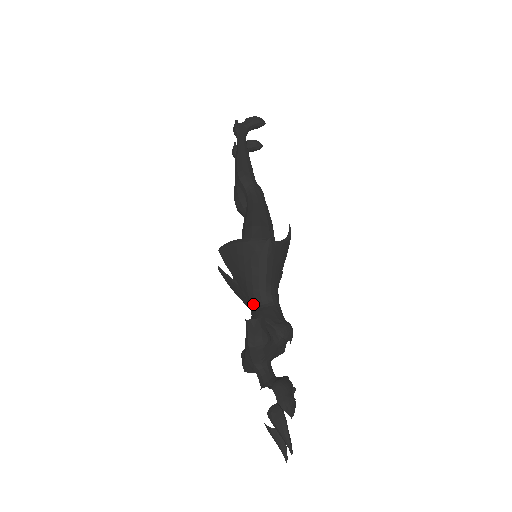
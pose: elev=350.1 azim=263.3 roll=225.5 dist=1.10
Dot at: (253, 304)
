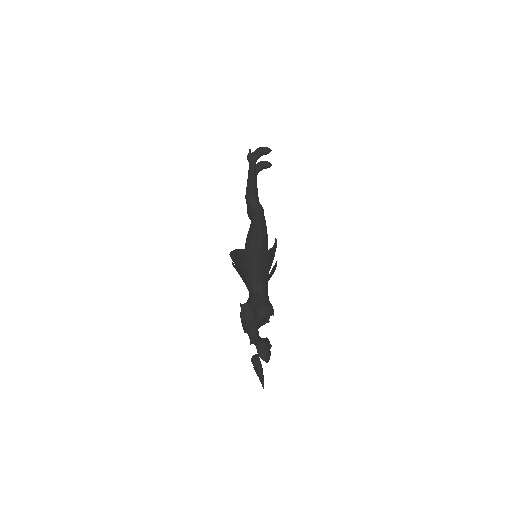
Dot at: (250, 291)
